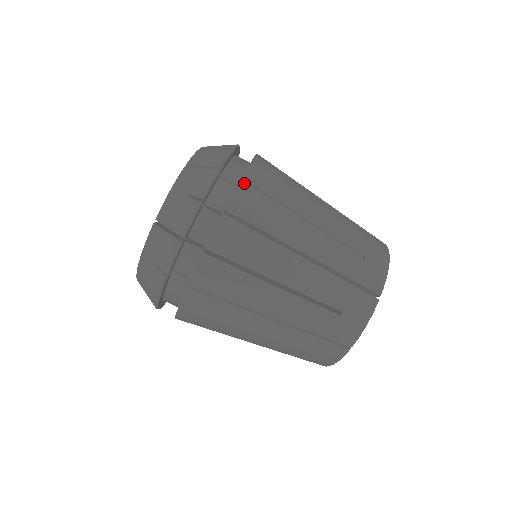
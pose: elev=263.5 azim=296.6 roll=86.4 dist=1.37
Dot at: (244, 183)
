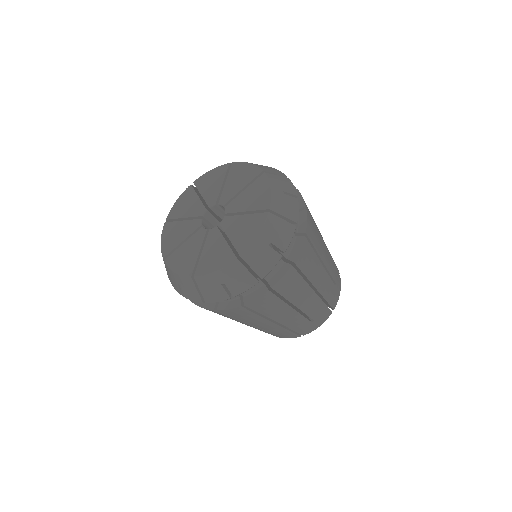
Dot at: (215, 311)
